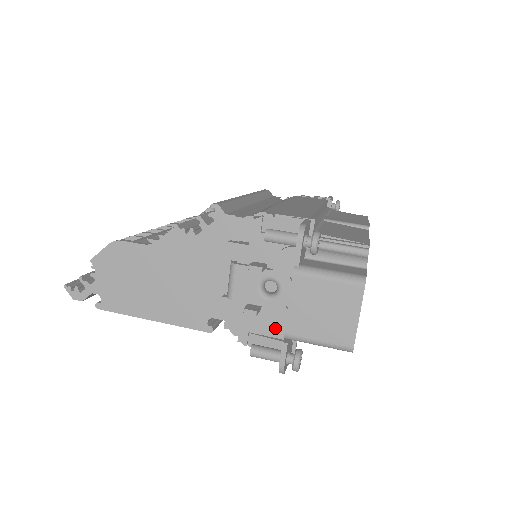
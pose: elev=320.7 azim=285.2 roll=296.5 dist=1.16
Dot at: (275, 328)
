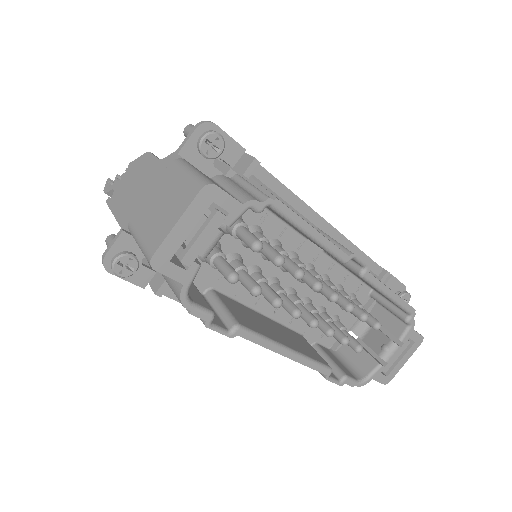
Dot at: occluded
